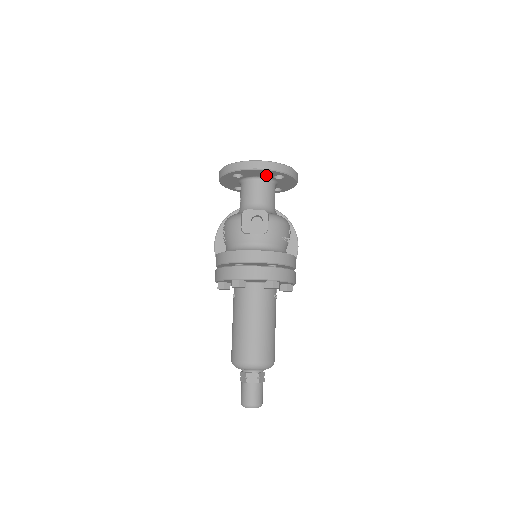
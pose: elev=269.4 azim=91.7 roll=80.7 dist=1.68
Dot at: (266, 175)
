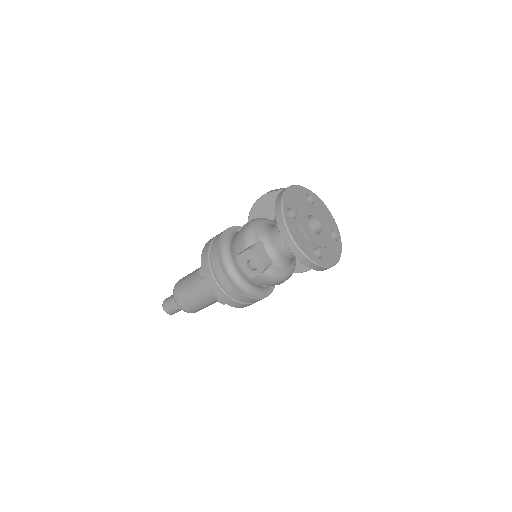
Dot at: occluded
